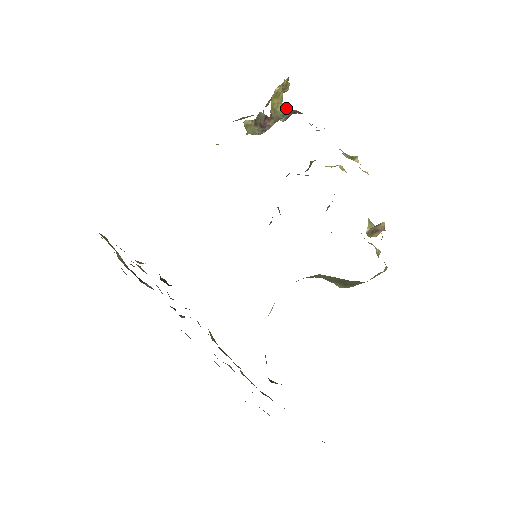
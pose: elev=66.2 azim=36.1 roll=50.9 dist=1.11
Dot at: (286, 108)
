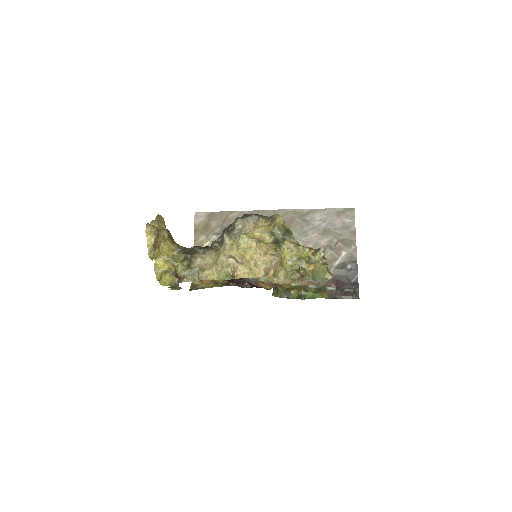
Dot at: (172, 274)
